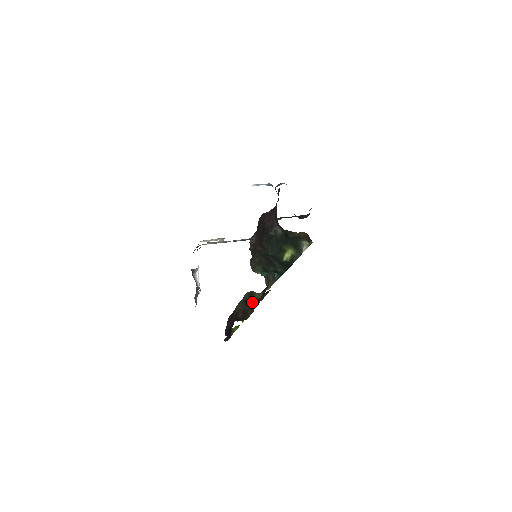
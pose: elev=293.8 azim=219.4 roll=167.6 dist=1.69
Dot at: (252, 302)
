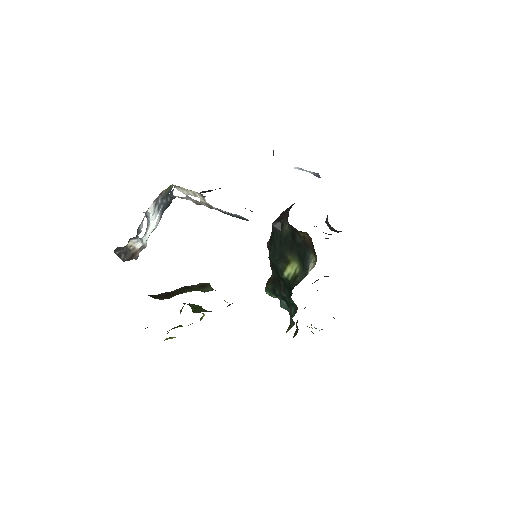
Dot at: (191, 290)
